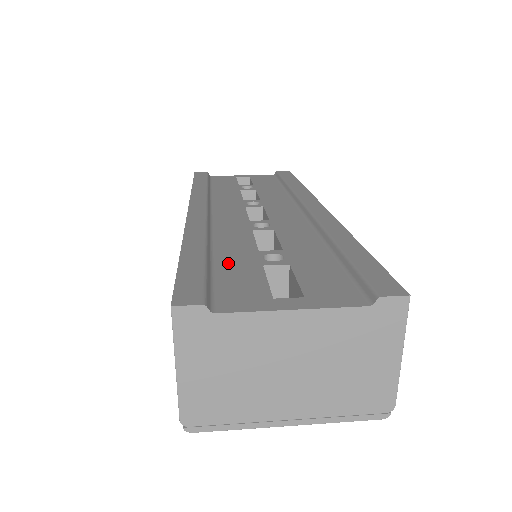
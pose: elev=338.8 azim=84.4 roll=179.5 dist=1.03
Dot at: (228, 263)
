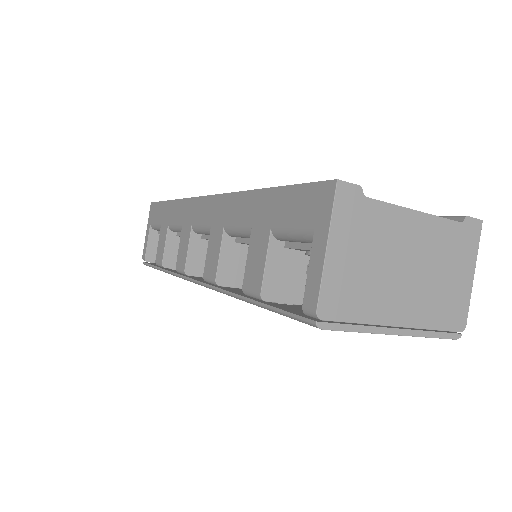
Dot at: occluded
